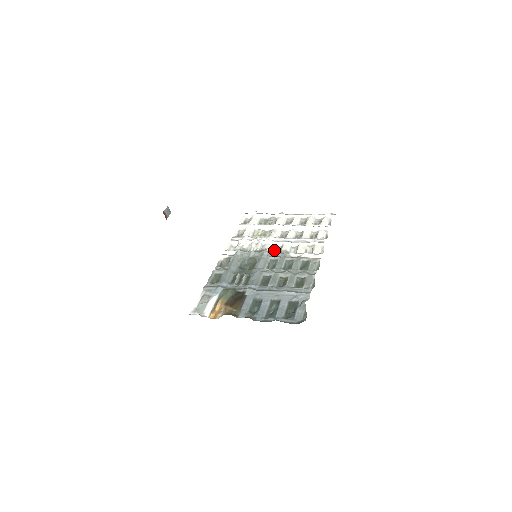
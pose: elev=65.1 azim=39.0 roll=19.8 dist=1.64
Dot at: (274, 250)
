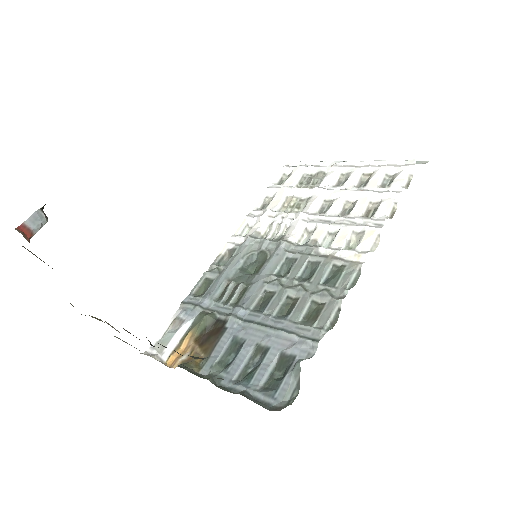
Dot at: (300, 238)
